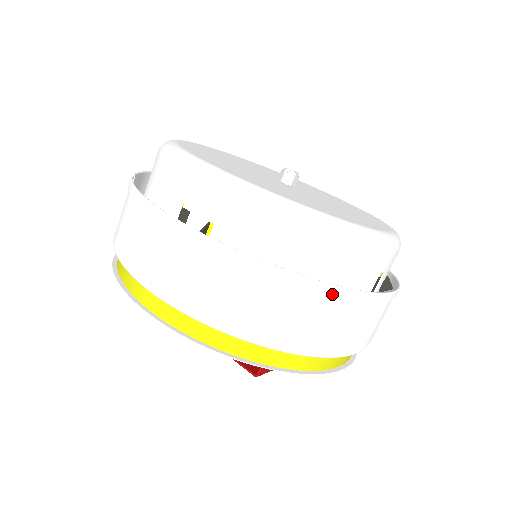
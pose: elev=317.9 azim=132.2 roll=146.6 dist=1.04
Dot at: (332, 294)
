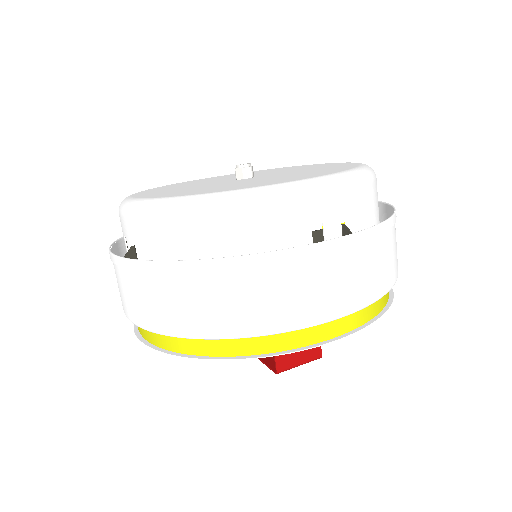
Dot at: (227, 267)
